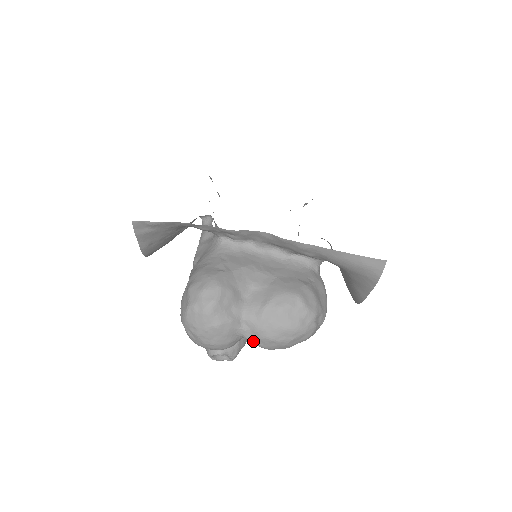
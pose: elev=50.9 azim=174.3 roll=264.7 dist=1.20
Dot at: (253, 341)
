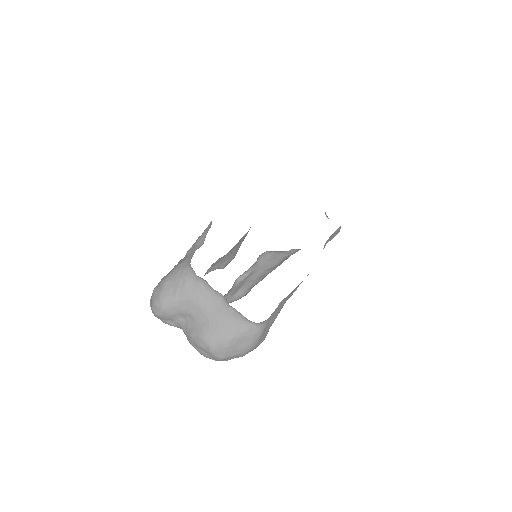
Dot at: occluded
